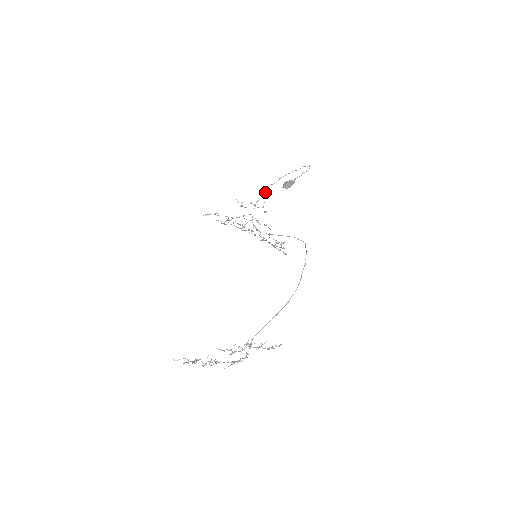
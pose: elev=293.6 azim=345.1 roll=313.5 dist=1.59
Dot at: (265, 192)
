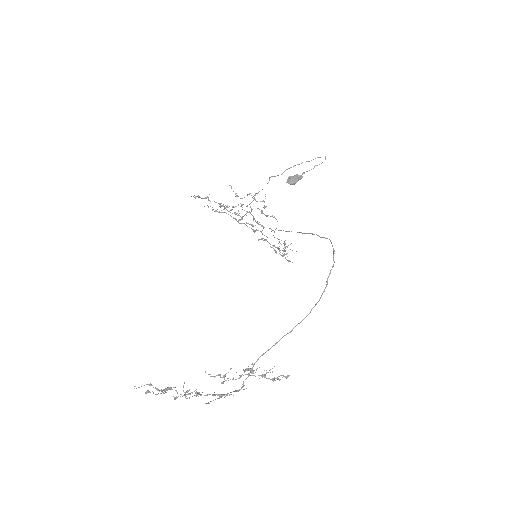
Dot at: occluded
